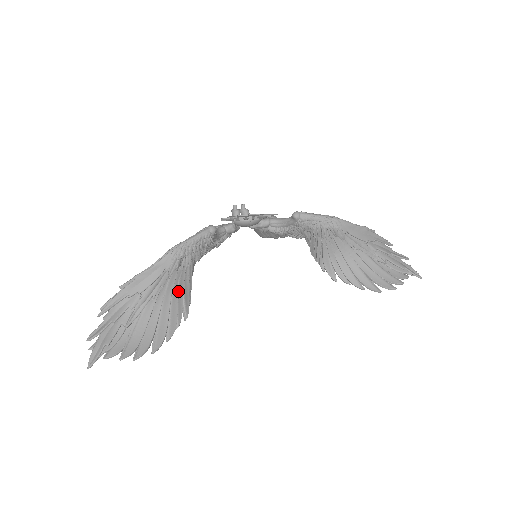
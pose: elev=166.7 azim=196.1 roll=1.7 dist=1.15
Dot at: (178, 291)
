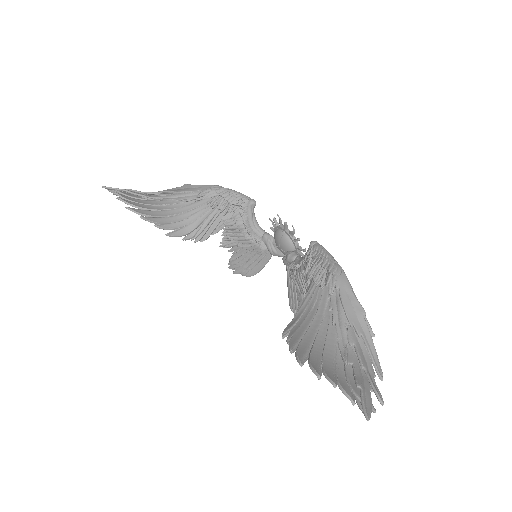
Dot at: (189, 217)
